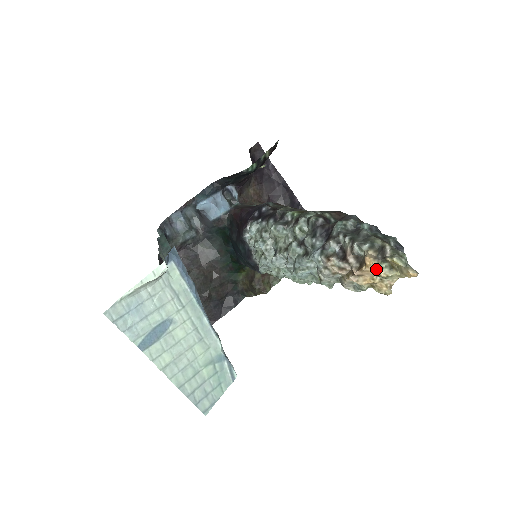
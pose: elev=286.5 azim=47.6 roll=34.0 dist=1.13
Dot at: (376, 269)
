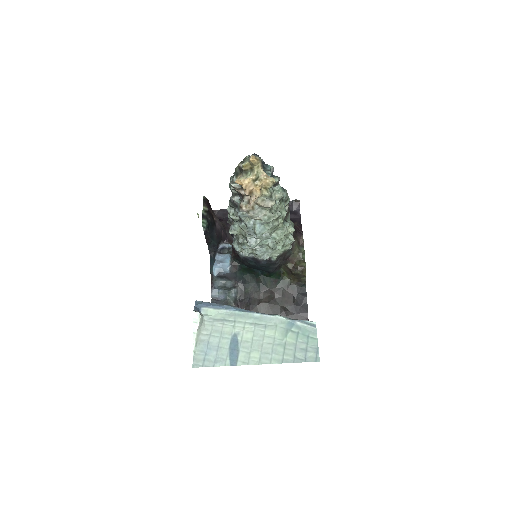
Dot at: (247, 180)
